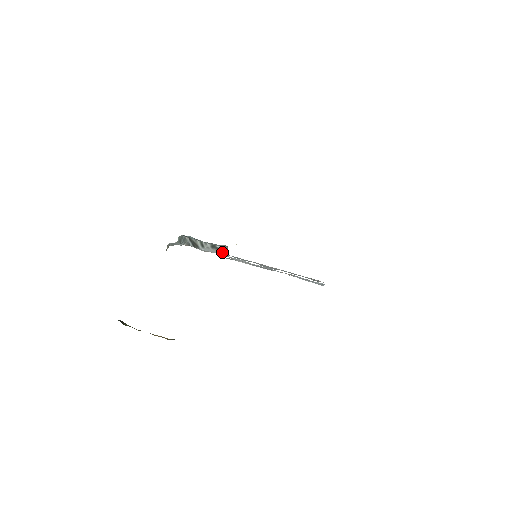
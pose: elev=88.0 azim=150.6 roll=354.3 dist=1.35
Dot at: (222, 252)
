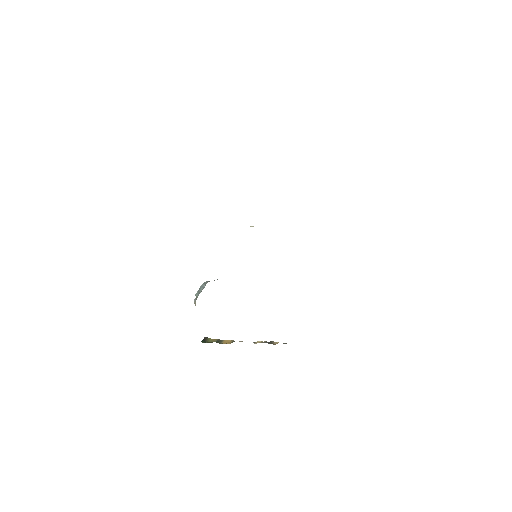
Dot at: occluded
